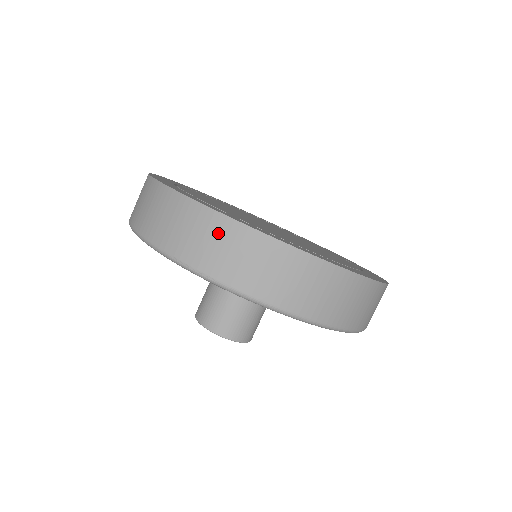
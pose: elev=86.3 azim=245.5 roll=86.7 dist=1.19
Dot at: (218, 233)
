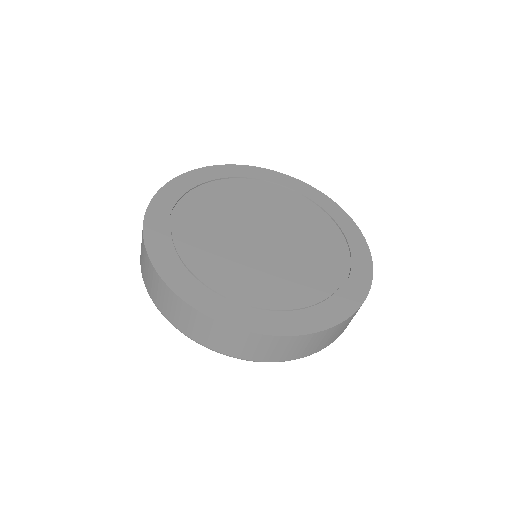
Dot at: (232, 337)
